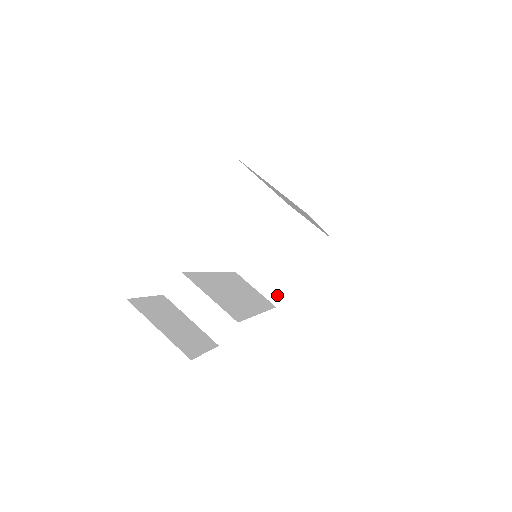
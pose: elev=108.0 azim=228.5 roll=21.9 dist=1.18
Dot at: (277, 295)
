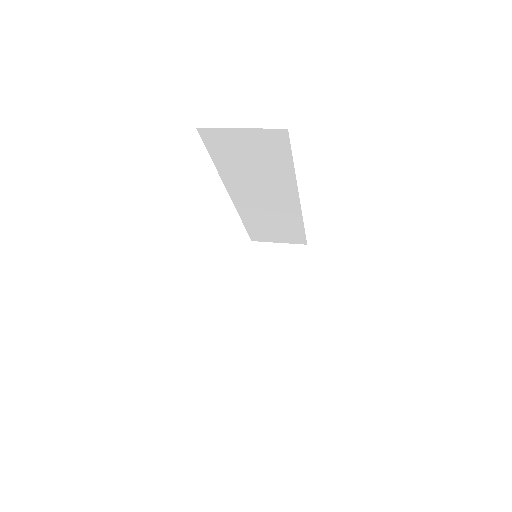
Dot at: (292, 322)
